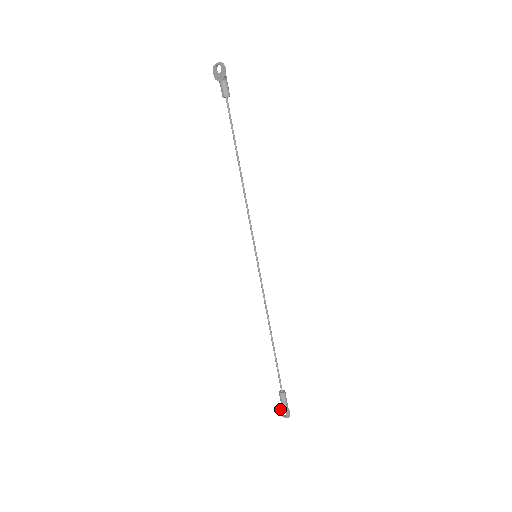
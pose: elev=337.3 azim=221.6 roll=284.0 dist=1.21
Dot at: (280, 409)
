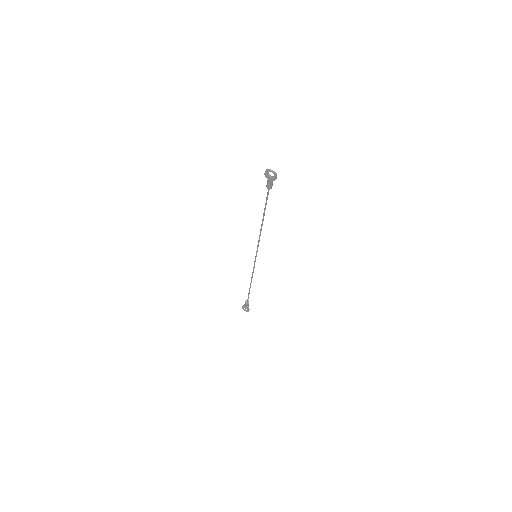
Dot at: (243, 308)
